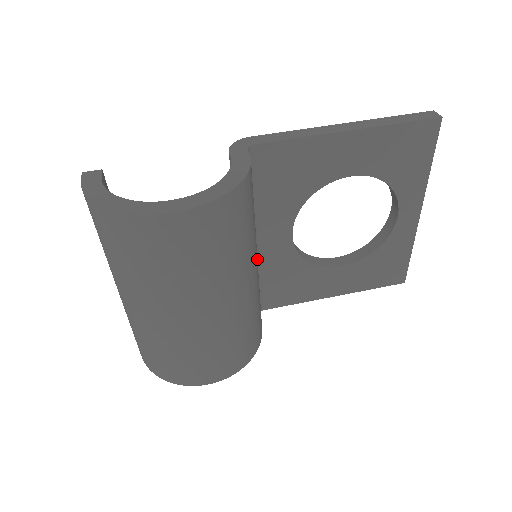
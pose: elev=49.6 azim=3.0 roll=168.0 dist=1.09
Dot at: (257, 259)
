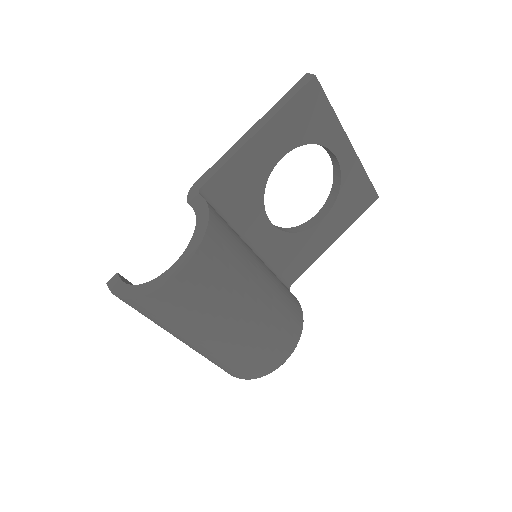
Dot at: (258, 258)
